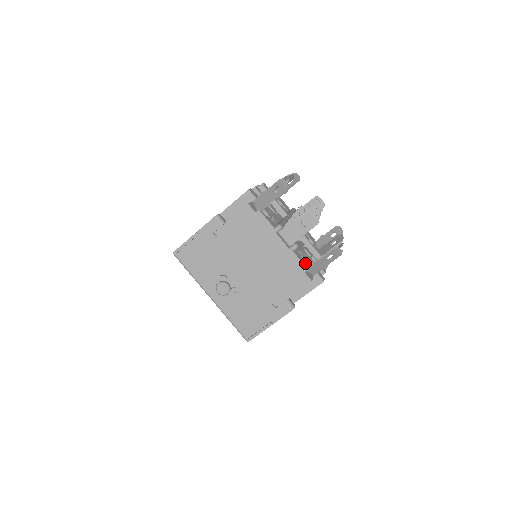
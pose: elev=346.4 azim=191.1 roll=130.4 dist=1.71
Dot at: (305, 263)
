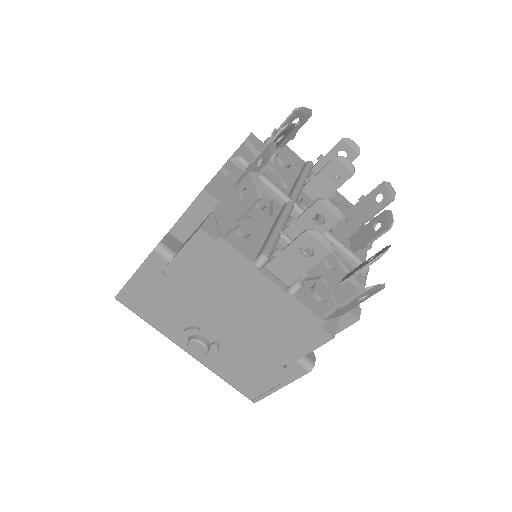
Dot at: (321, 301)
